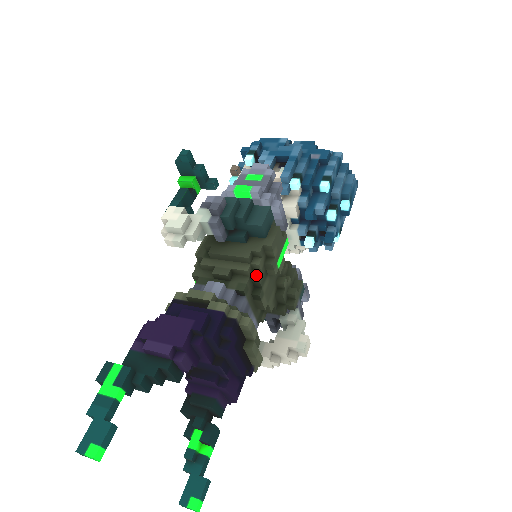
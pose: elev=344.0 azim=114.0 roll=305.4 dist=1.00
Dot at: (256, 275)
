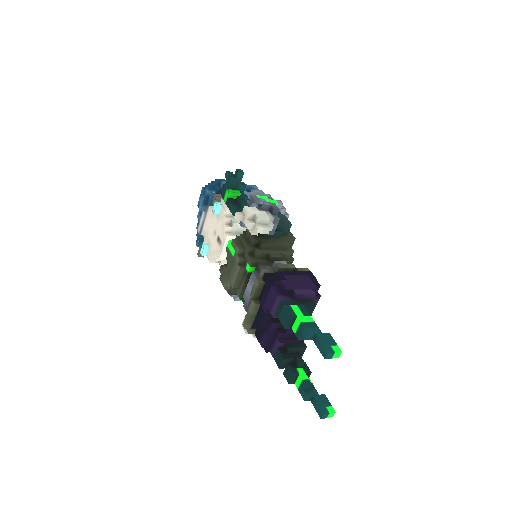
Dot at: (292, 258)
